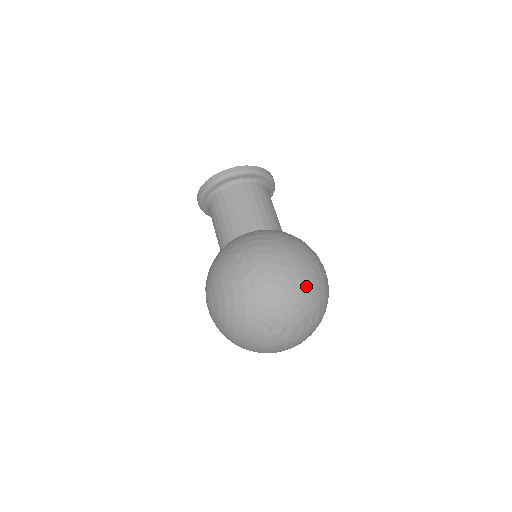
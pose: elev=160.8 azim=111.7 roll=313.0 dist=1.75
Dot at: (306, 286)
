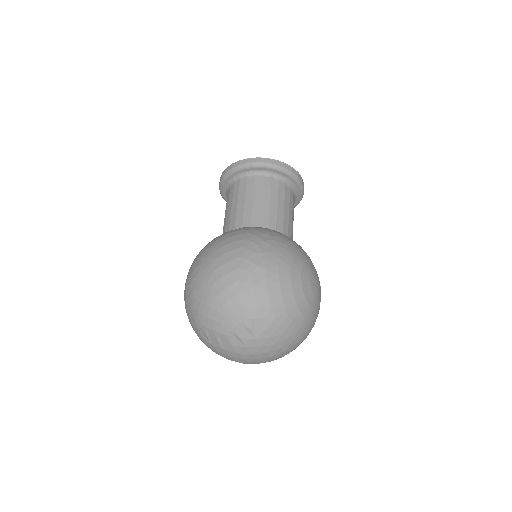
Dot at: (232, 291)
